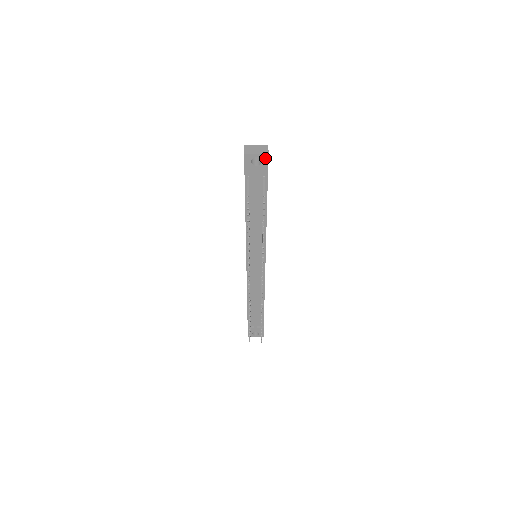
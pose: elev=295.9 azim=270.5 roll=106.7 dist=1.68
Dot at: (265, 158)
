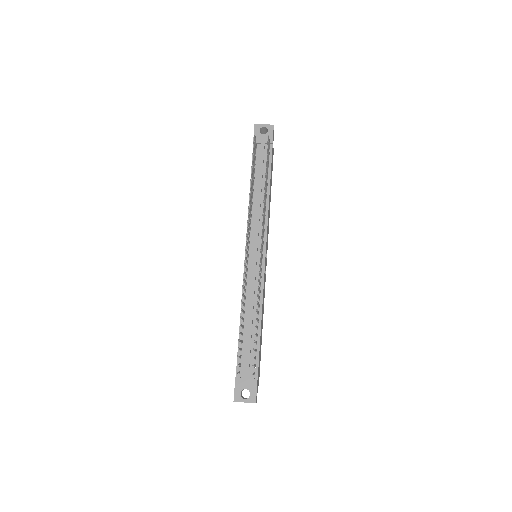
Dot at: (271, 128)
